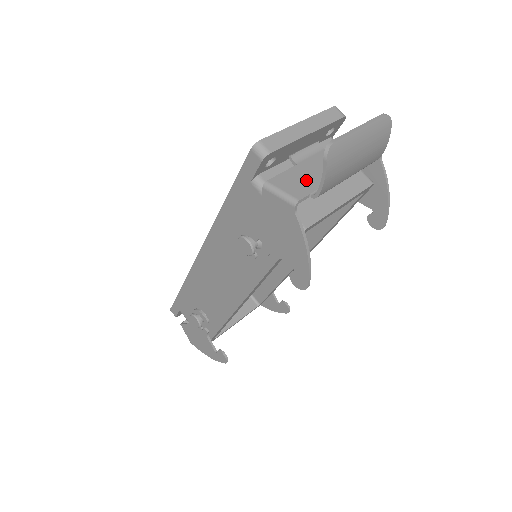
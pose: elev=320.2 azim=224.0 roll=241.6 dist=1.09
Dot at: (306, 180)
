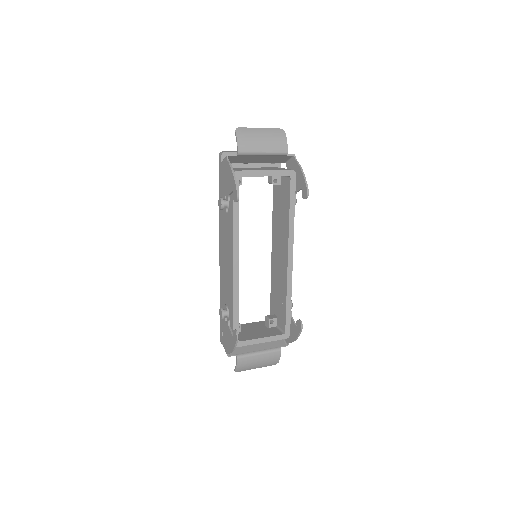
Dot at: (241, 157)
